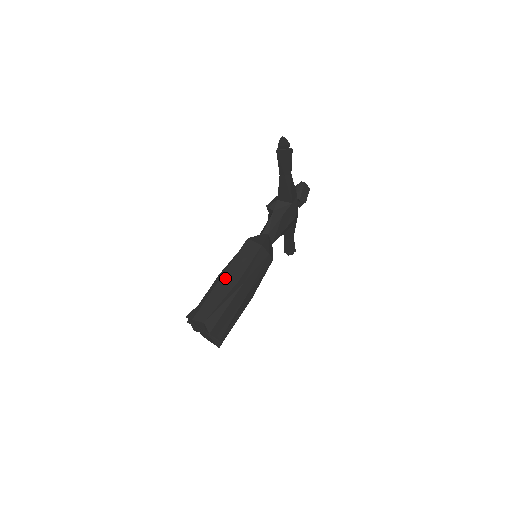
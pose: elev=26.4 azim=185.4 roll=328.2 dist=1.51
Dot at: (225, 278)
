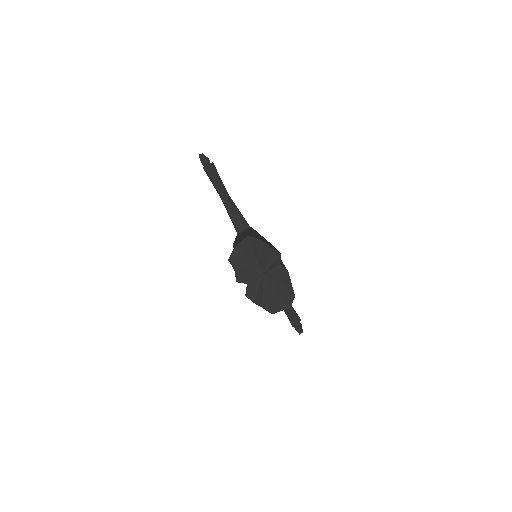
Dot at: (238, 238)
